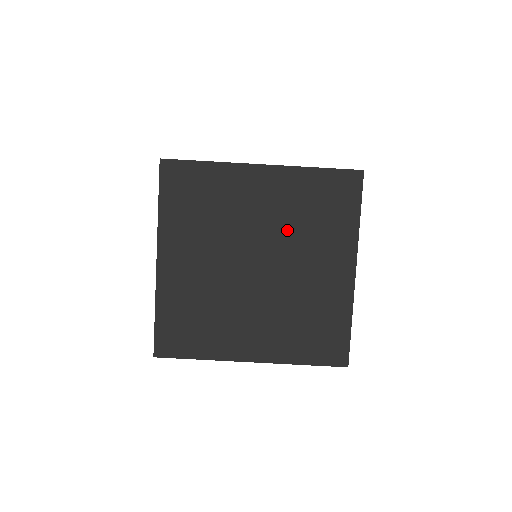
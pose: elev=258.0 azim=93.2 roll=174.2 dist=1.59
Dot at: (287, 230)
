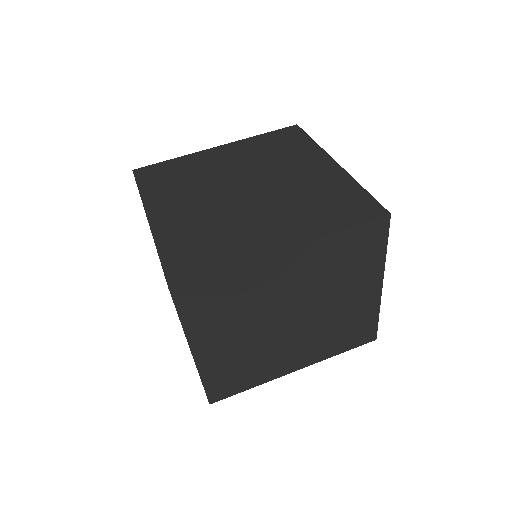
Dot at: (259, 164)
